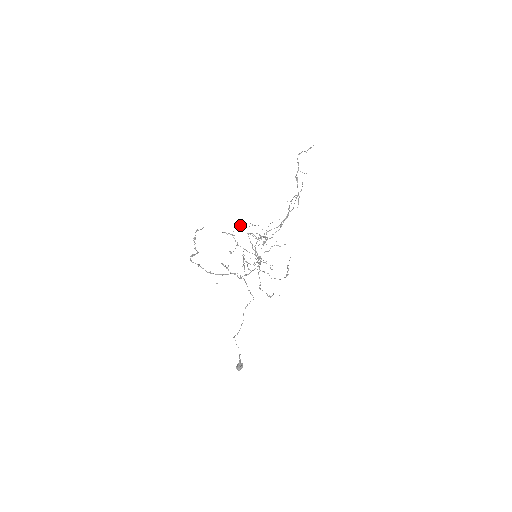
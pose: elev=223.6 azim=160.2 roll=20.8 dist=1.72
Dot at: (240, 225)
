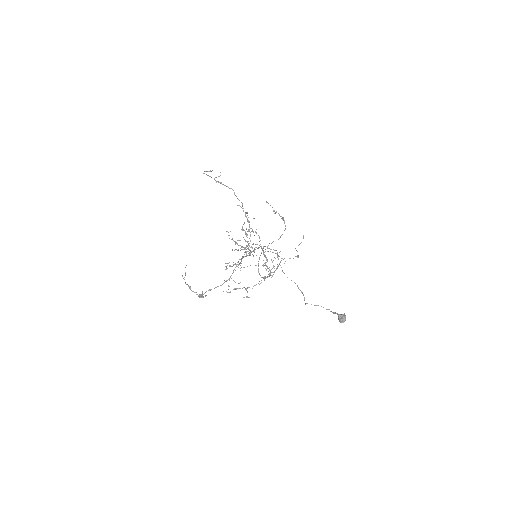
Dot at: (226, 266)
